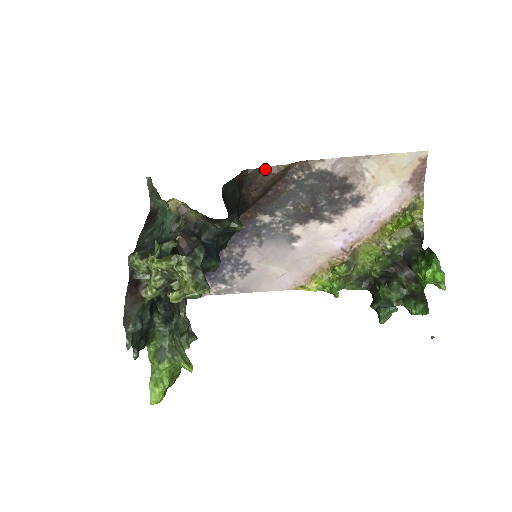
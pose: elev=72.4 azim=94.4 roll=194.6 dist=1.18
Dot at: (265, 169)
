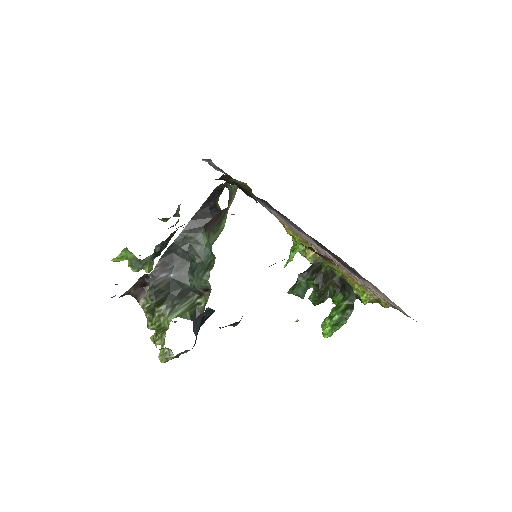
Dot at: occluded
